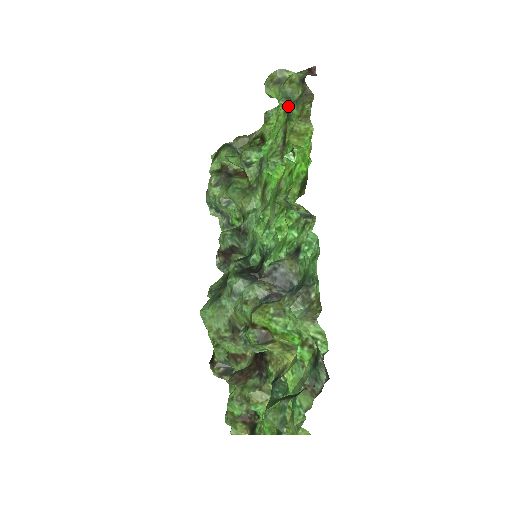
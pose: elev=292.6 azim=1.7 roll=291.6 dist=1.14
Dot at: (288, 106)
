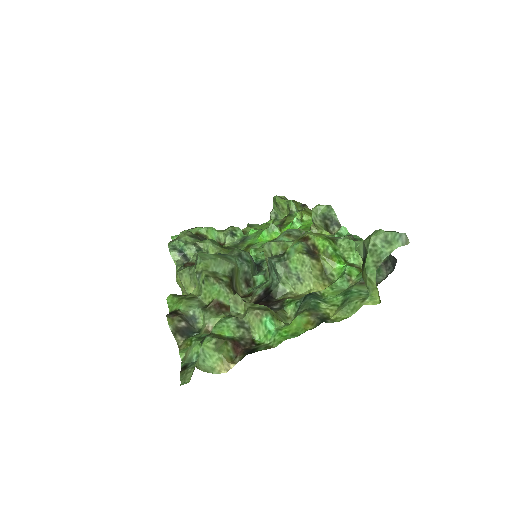
Dot at: (295, 207)
